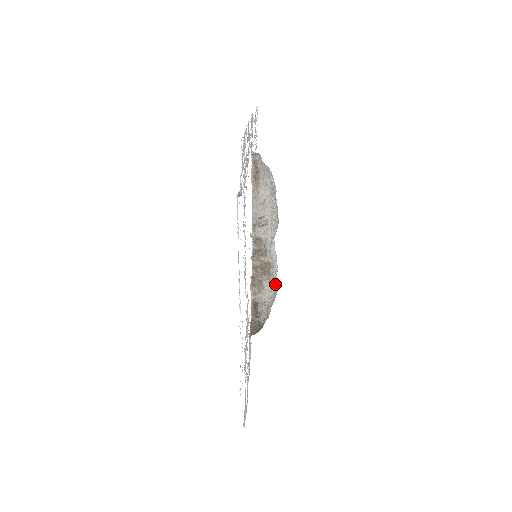
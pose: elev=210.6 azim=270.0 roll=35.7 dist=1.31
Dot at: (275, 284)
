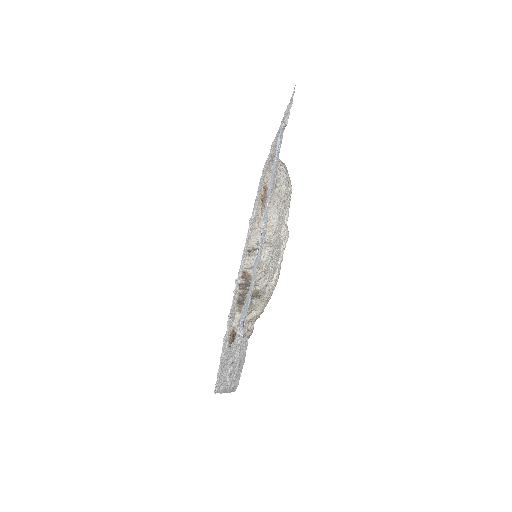
Dot at: (273, 282)
